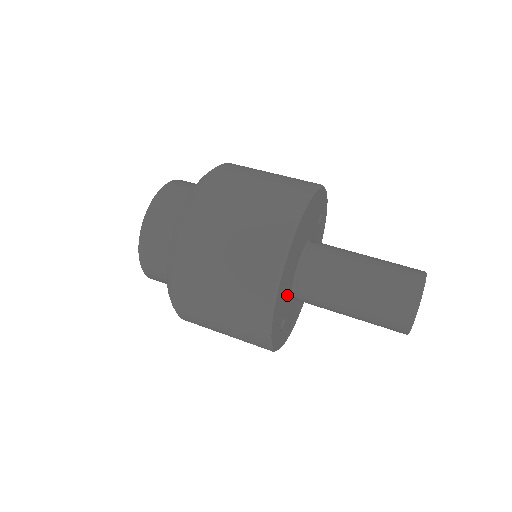
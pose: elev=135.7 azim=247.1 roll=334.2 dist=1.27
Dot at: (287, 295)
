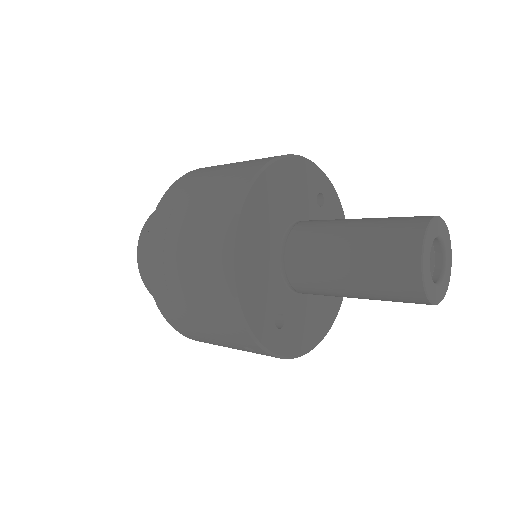
Dot at: (271, 281)
